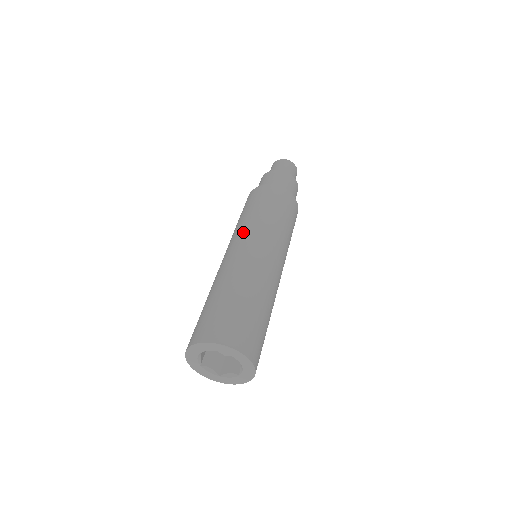
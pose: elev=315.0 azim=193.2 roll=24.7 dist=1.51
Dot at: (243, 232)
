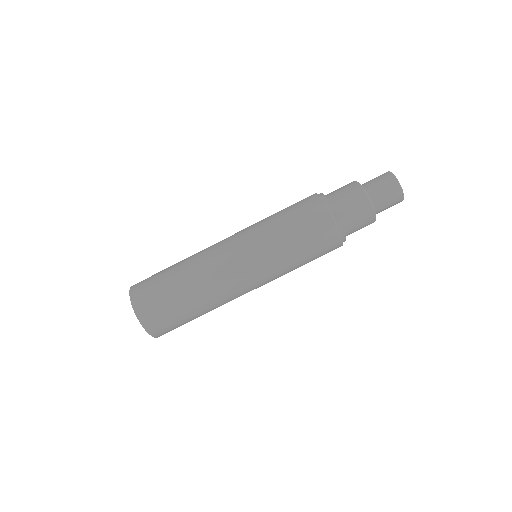
Dot at: (248, 235)
